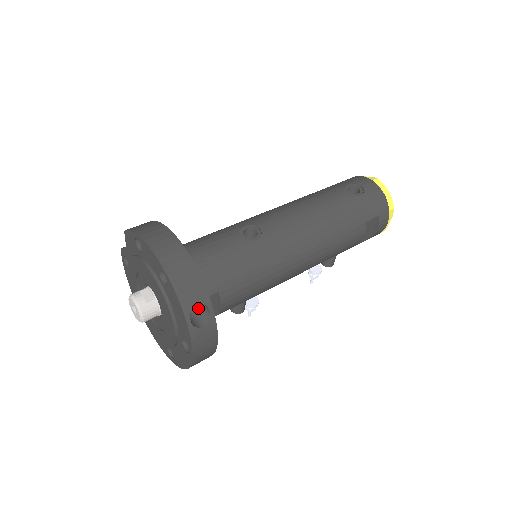
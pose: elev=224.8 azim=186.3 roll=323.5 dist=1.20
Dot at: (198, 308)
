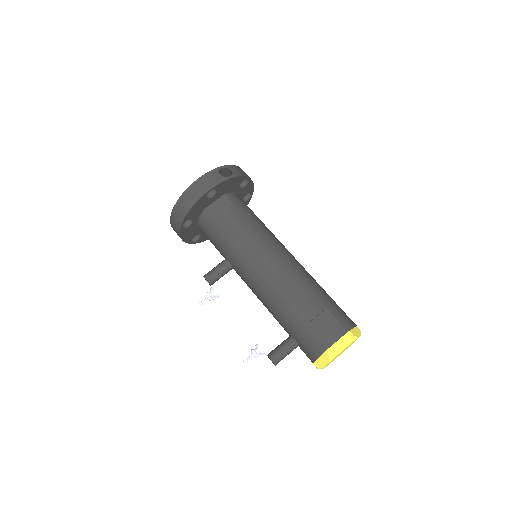
Dot at: occluded
